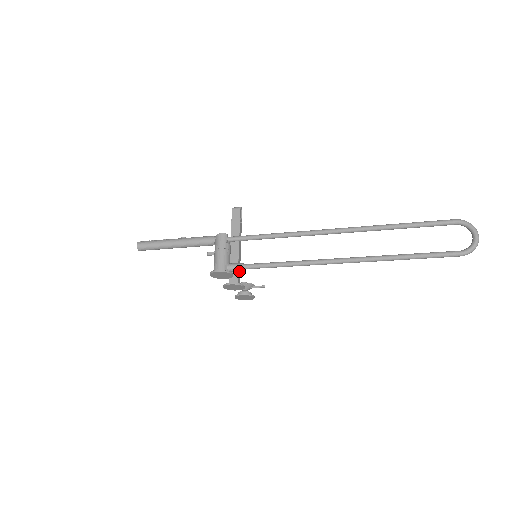
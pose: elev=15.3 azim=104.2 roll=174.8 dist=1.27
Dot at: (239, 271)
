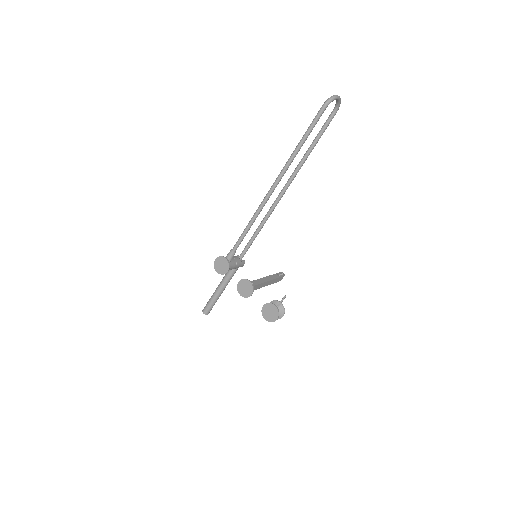
Dot at: (256, 284)
